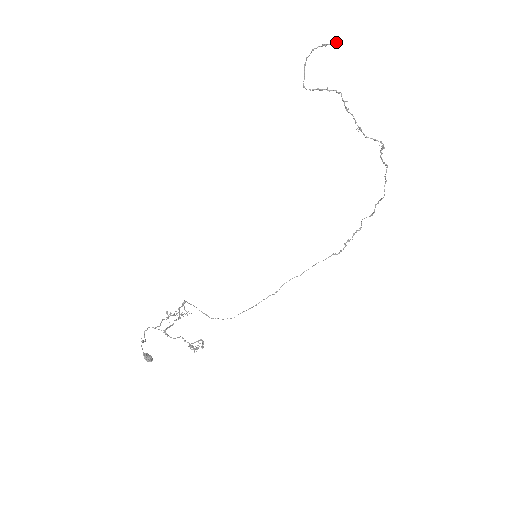
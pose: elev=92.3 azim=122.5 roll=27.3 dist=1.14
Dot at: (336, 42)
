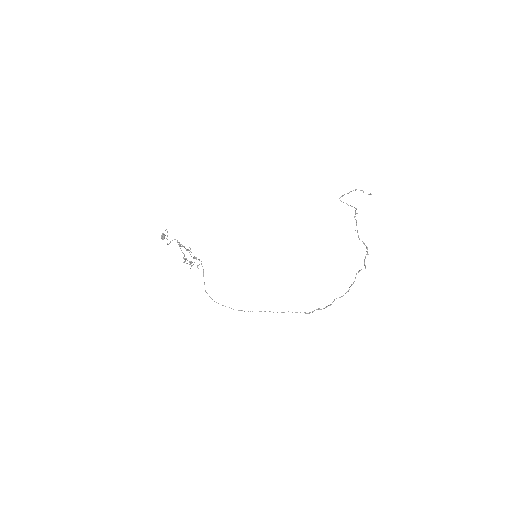
Dot at: (370, 194)
